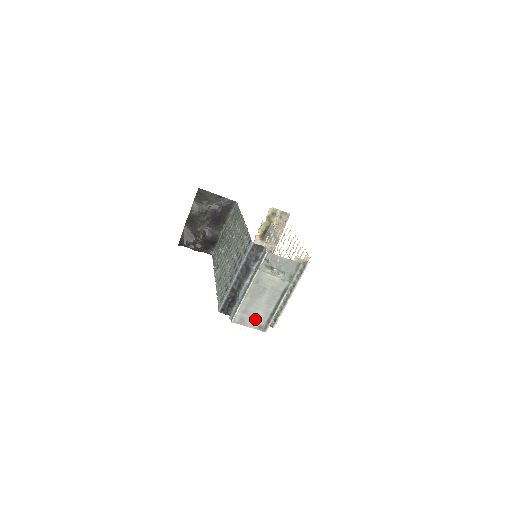
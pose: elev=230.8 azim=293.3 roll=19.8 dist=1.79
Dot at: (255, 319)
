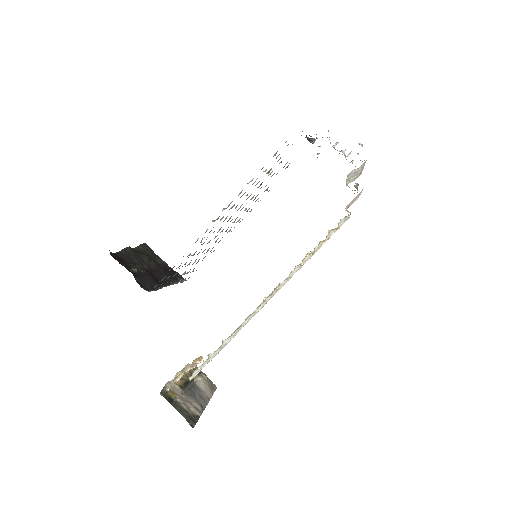
Dot at: occluded
